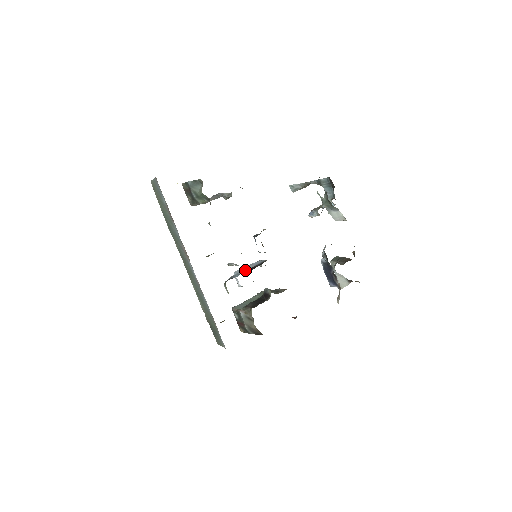
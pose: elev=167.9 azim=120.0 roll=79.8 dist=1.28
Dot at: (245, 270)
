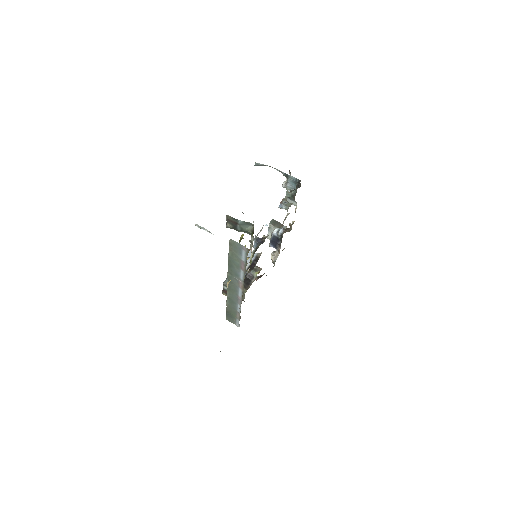
Dot at: (248, 267)
